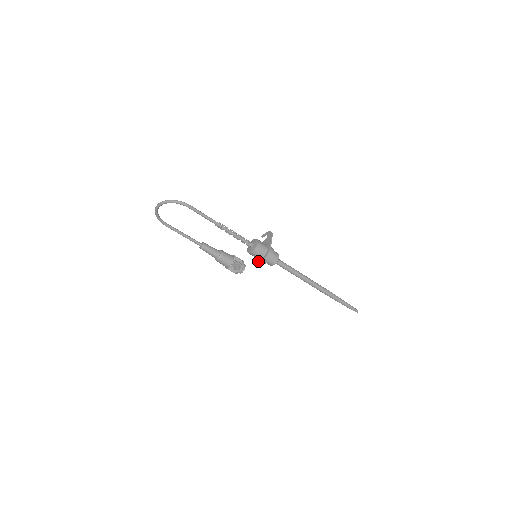
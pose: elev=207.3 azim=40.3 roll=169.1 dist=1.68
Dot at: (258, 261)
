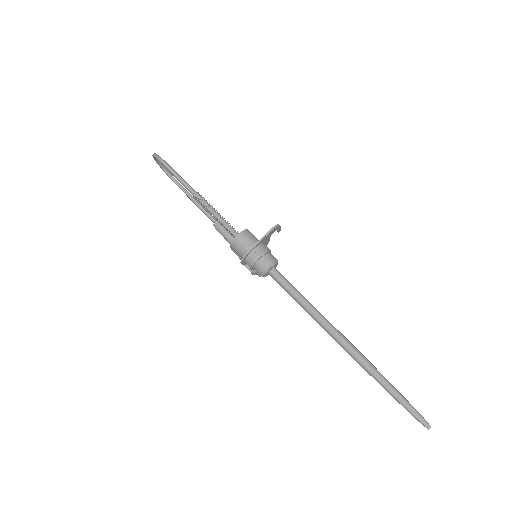
Dot at: occluded
